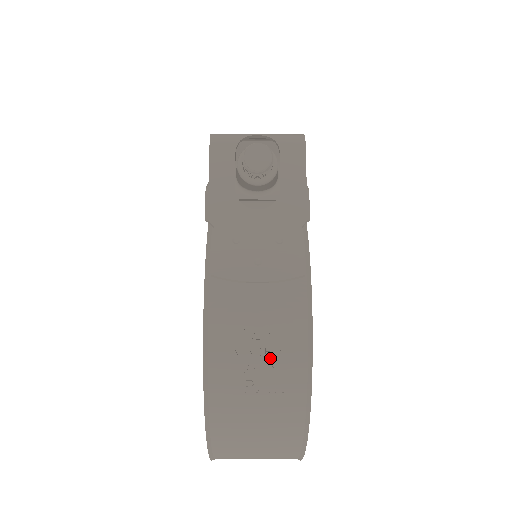
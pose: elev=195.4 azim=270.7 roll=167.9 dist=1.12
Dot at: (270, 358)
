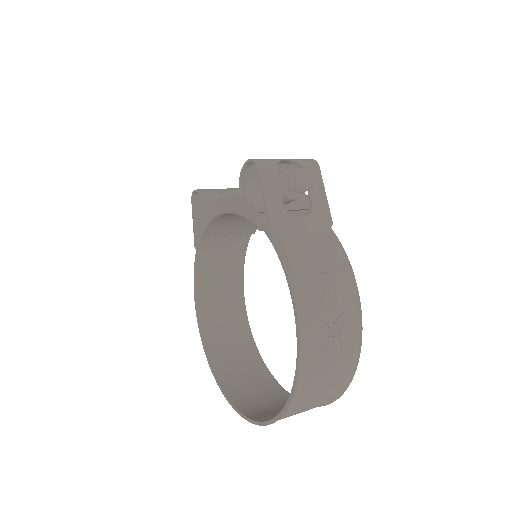
Dot at: (338, 327)
